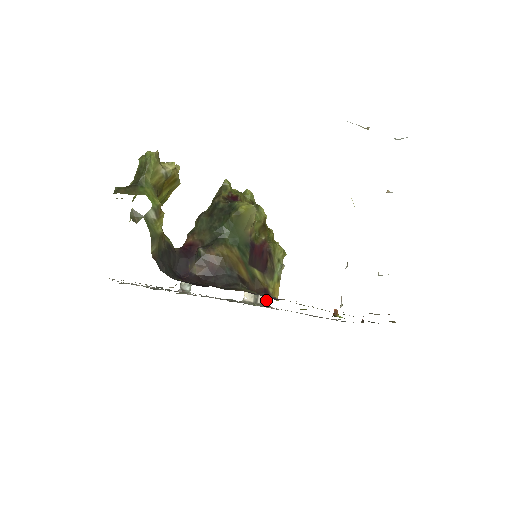
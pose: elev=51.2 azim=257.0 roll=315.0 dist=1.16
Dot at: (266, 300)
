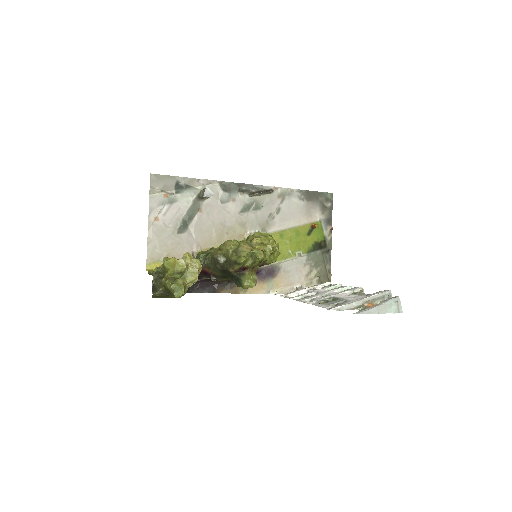
Dot at: (272, 191)
